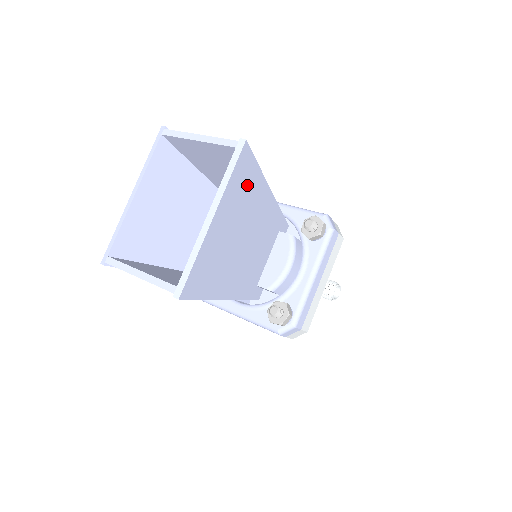
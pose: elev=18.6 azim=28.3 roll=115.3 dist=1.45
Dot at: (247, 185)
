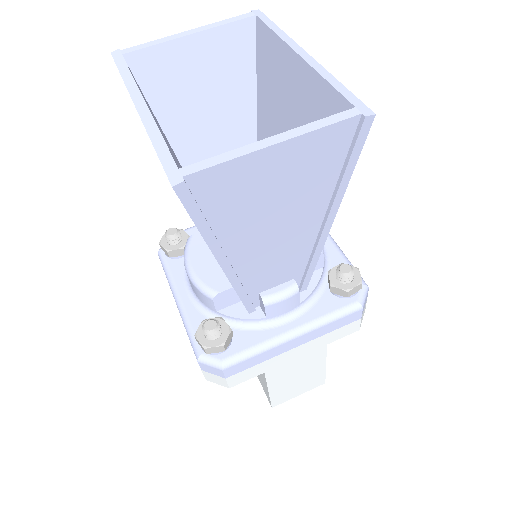
Dot at: occluded
